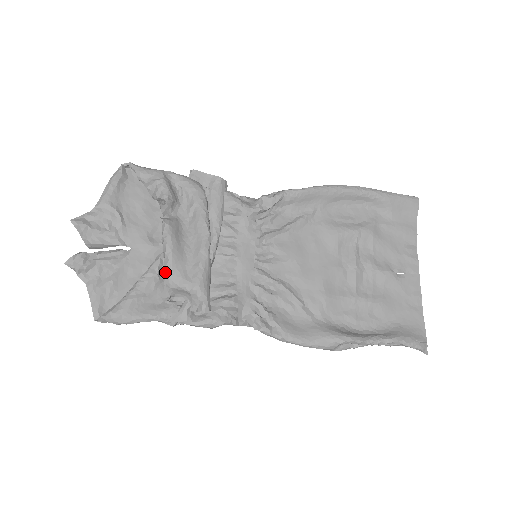
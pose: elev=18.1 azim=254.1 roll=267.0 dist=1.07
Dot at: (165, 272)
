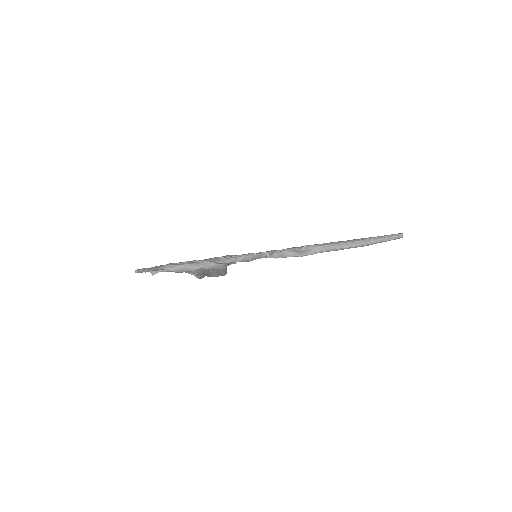
Dot at: occluded
